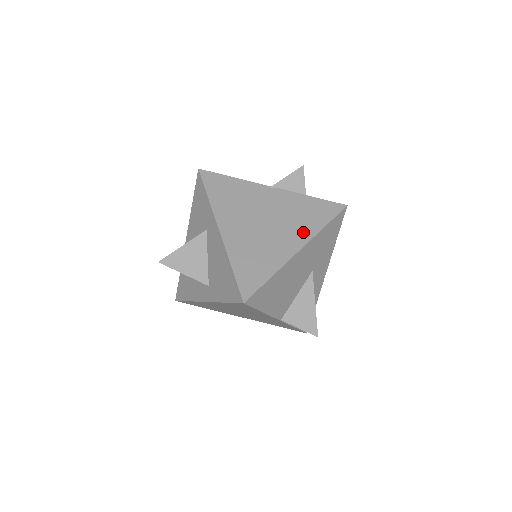
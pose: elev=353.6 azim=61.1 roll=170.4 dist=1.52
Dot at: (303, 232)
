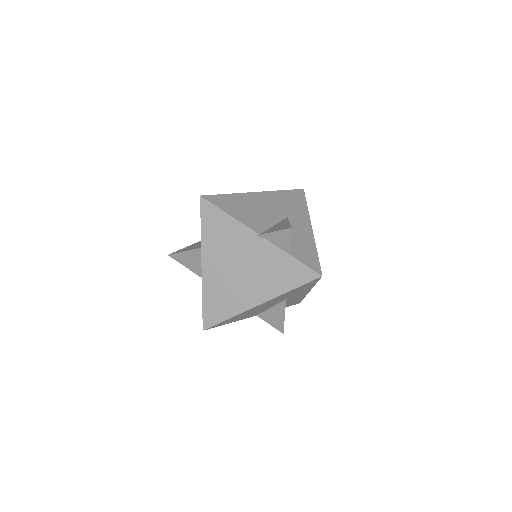
Dot at: (268, 290)
